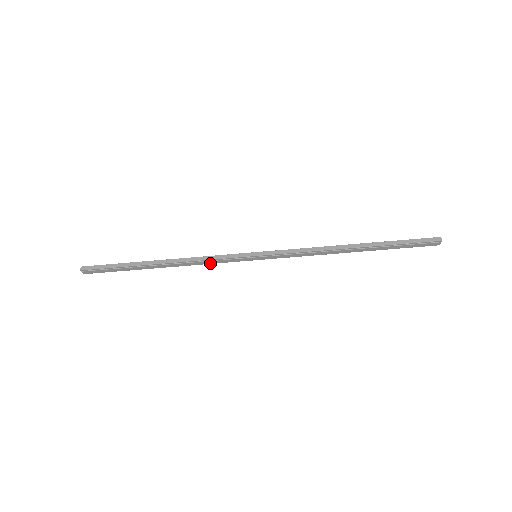
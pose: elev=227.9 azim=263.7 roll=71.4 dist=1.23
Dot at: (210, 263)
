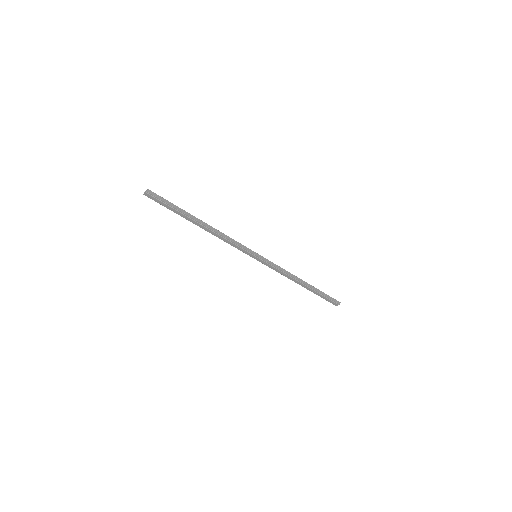
Dot at: (228, 243)
